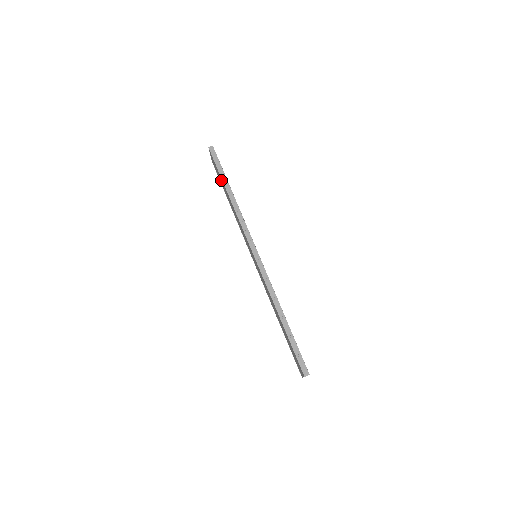
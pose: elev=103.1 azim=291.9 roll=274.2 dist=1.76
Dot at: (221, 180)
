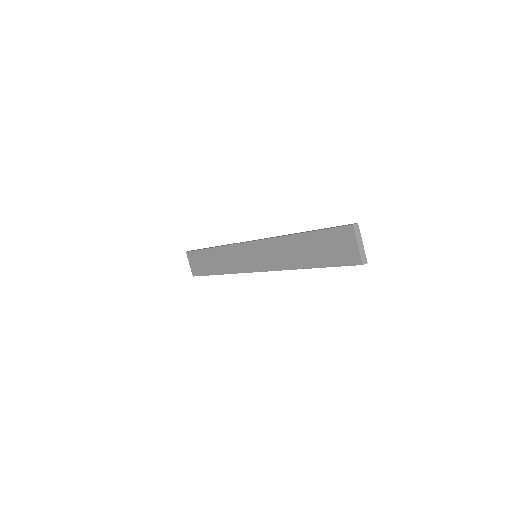
Dot at: (203, 259)
